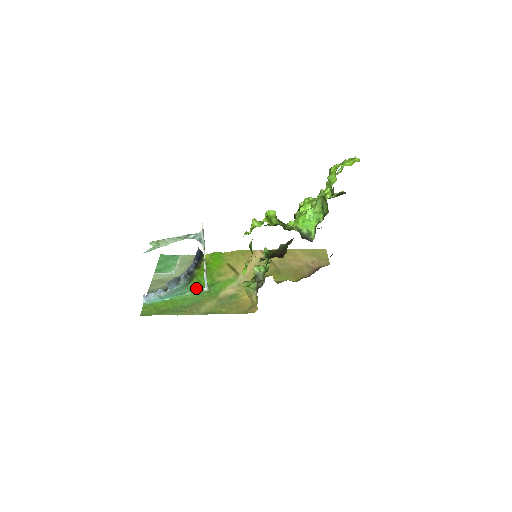
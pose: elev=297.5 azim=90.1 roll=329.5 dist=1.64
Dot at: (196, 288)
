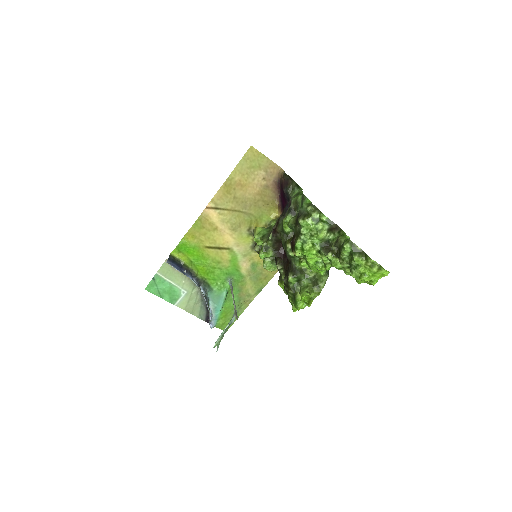
Dot at: (223, 287)
